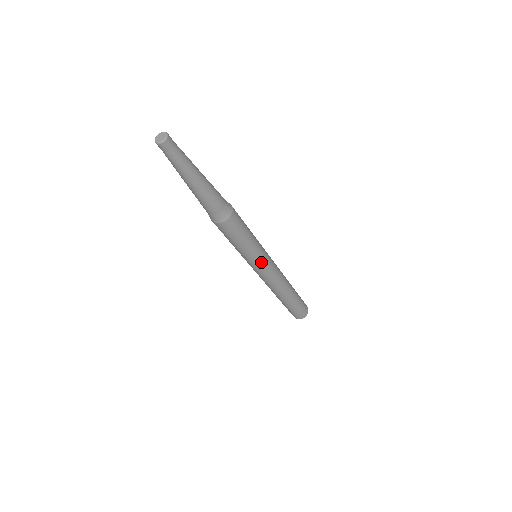
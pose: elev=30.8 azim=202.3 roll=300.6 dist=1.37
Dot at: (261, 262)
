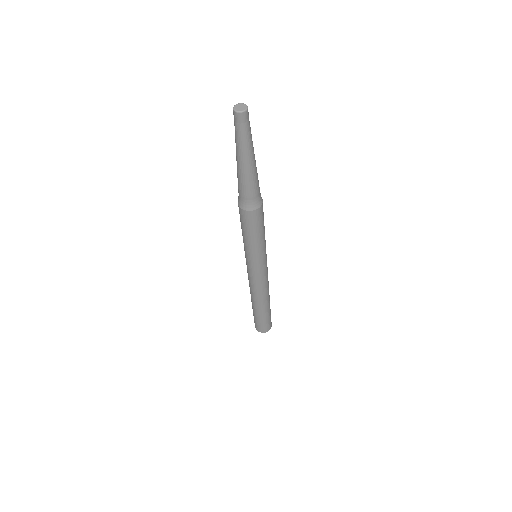
Dot at: (266, 257)
